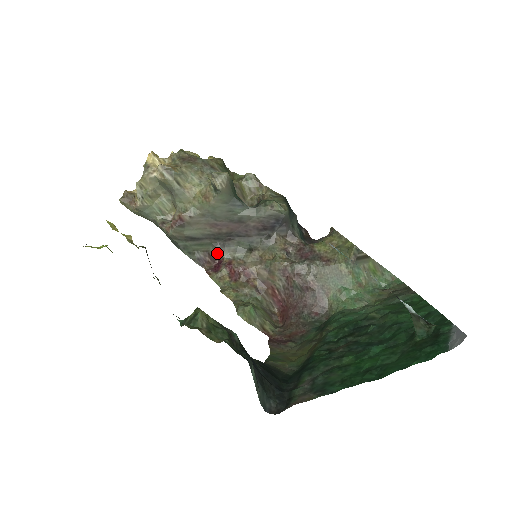
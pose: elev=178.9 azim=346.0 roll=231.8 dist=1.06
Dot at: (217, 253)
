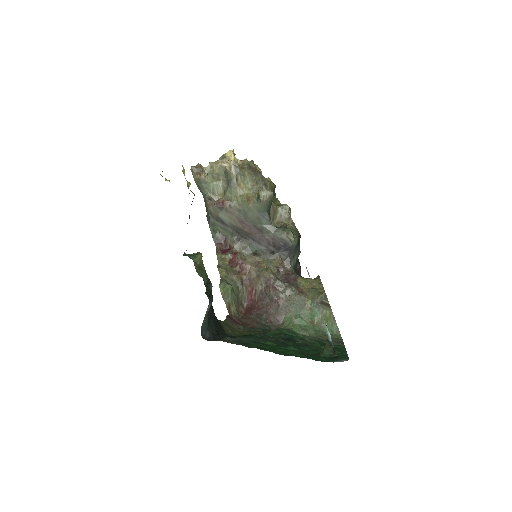
Dot at: (231, 242)
